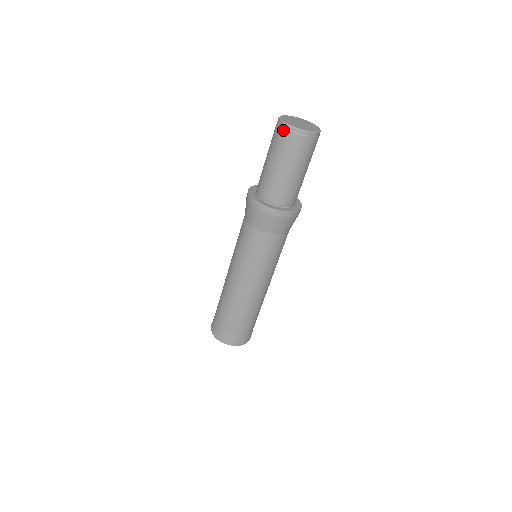
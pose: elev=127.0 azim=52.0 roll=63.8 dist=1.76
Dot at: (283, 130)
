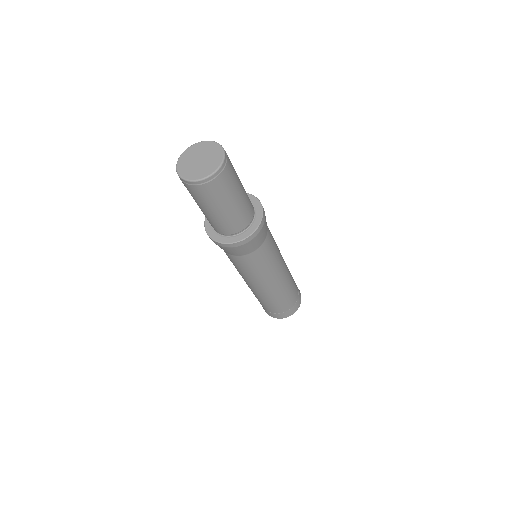
Dot at: (185, 184)
